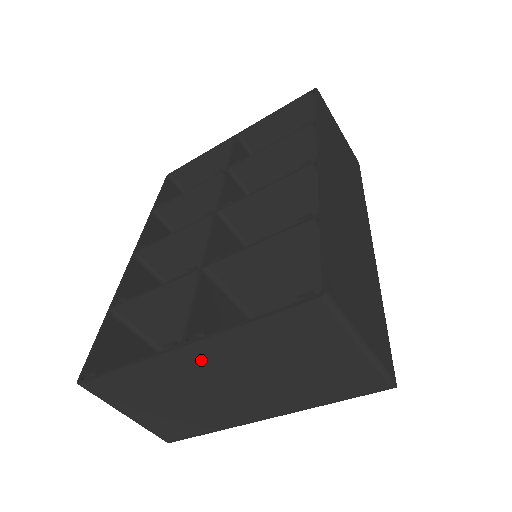
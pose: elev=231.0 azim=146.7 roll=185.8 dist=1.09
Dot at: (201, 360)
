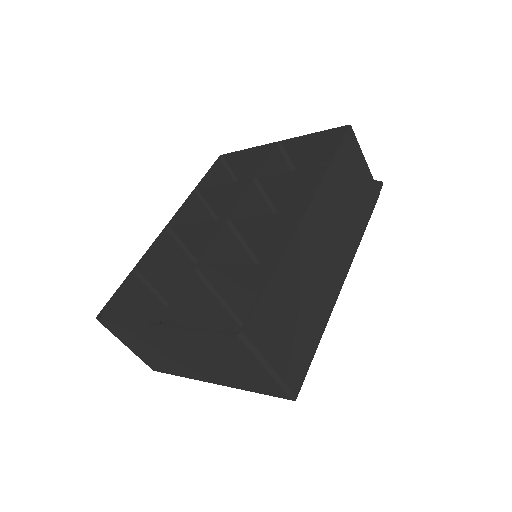
Dot at: (168, 337)
